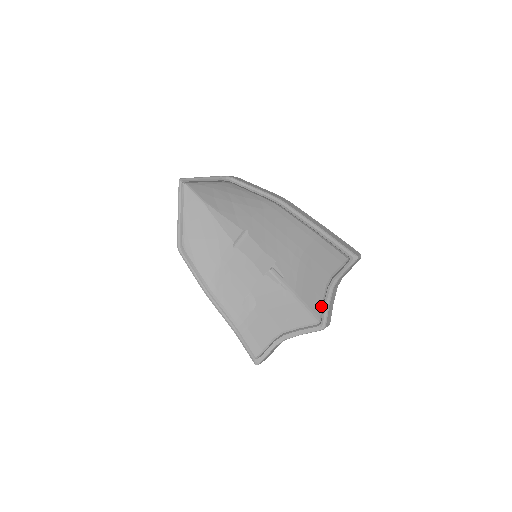
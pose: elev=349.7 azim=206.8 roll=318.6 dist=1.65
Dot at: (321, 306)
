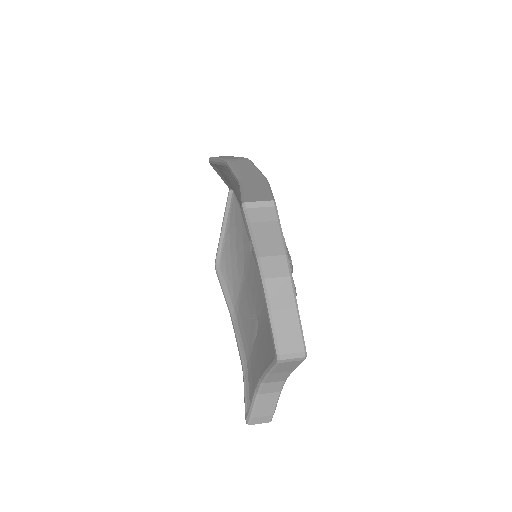
Dot at: occluded
